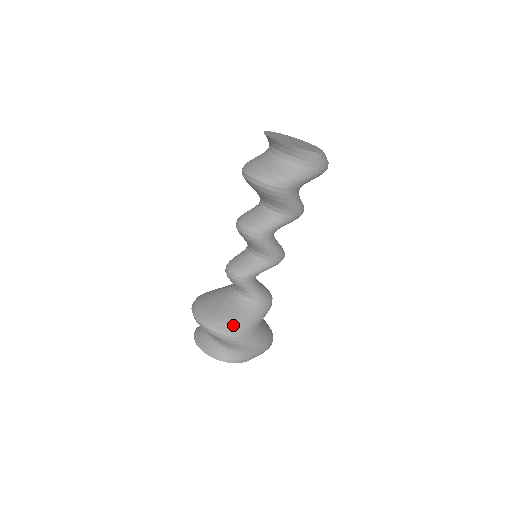
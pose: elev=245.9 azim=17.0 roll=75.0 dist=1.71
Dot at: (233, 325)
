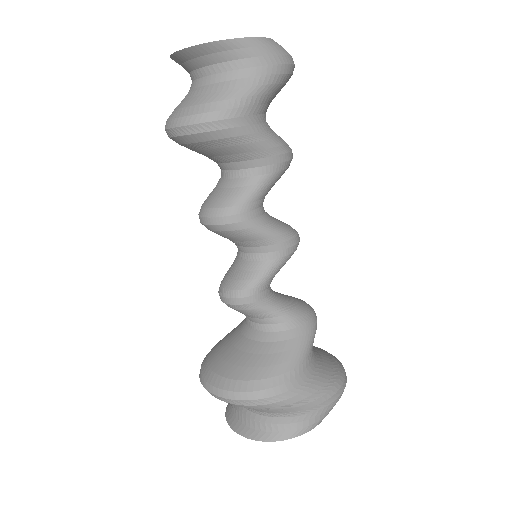
Dot at: (265, 377)
